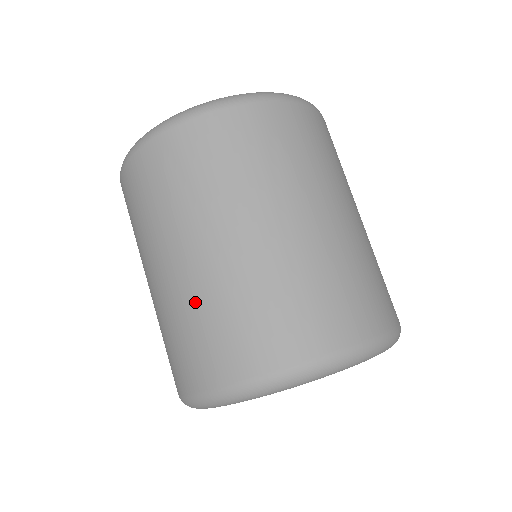
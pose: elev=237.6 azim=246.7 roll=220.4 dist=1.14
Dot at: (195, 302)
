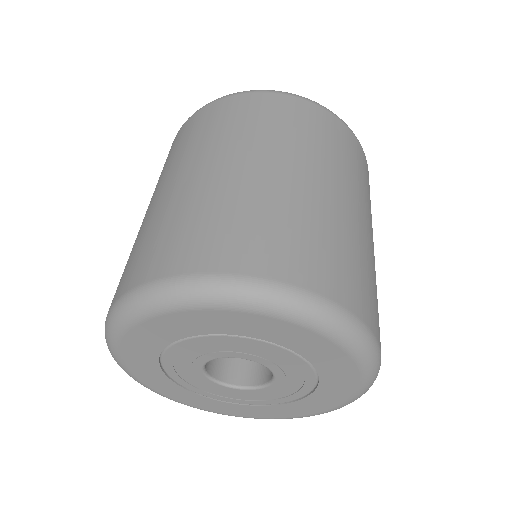
Dot at: (137, 238)
